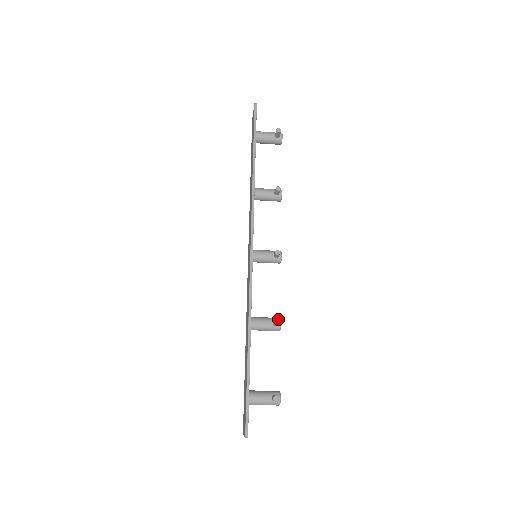
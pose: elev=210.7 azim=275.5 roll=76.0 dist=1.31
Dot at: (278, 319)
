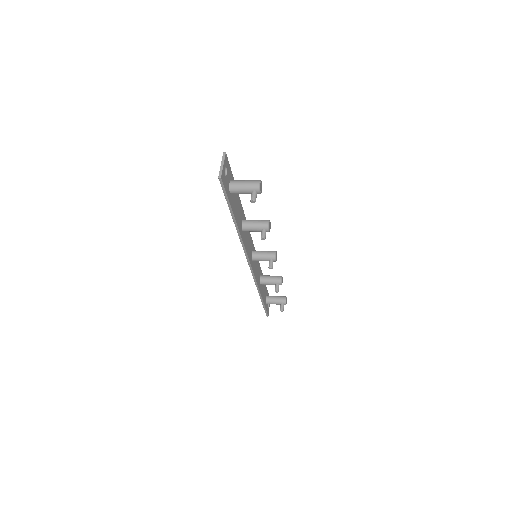
Dot at: (279, 282)
